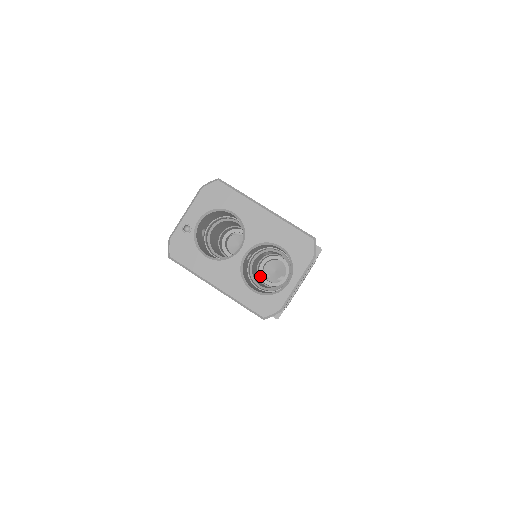
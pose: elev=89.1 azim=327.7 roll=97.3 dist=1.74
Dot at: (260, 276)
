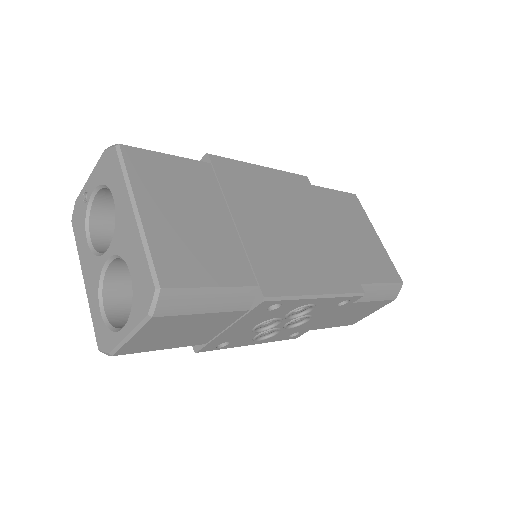
Dot at: occluded
